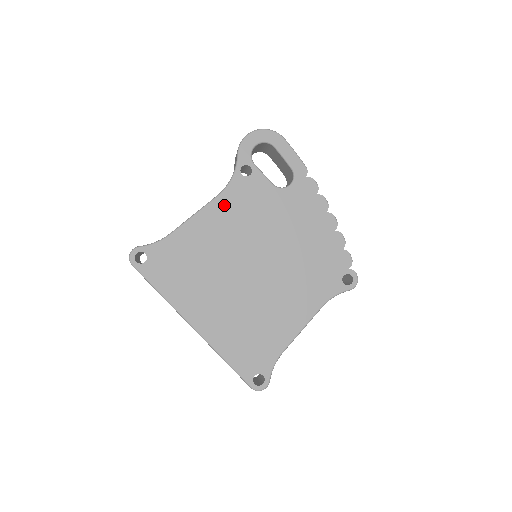
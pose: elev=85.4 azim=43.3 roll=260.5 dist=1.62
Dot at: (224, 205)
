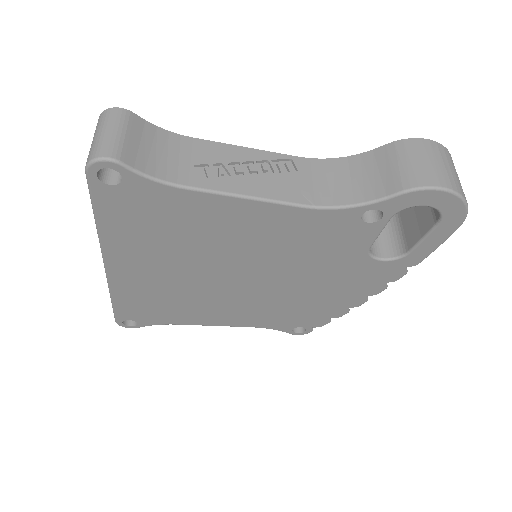
Dot at: (295, 220)
